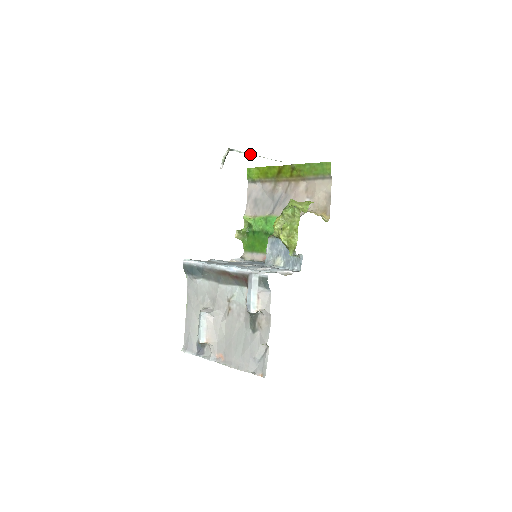
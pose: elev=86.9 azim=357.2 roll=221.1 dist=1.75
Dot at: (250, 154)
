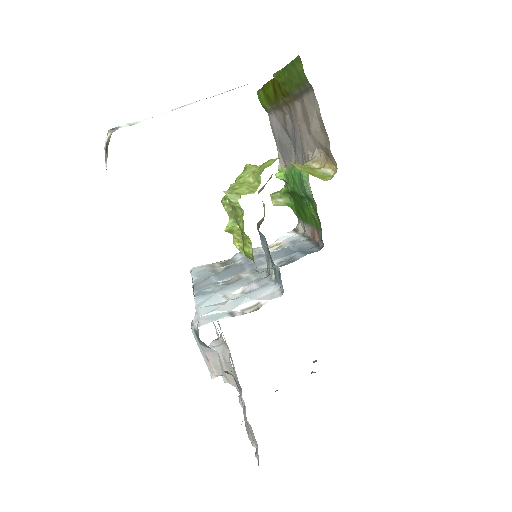
Dot at: (158, 114)
